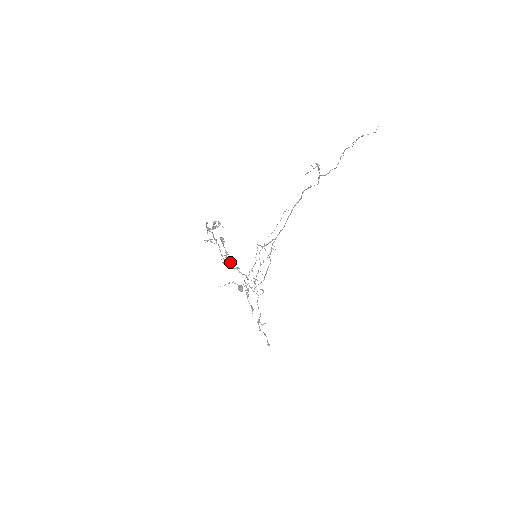
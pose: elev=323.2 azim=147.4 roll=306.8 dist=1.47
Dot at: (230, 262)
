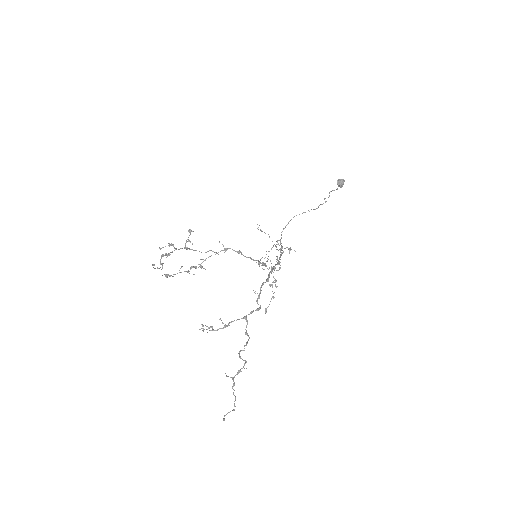
Dot at: (225, 249)
